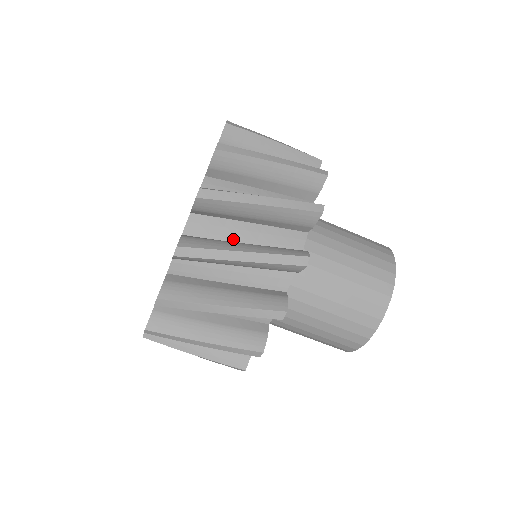
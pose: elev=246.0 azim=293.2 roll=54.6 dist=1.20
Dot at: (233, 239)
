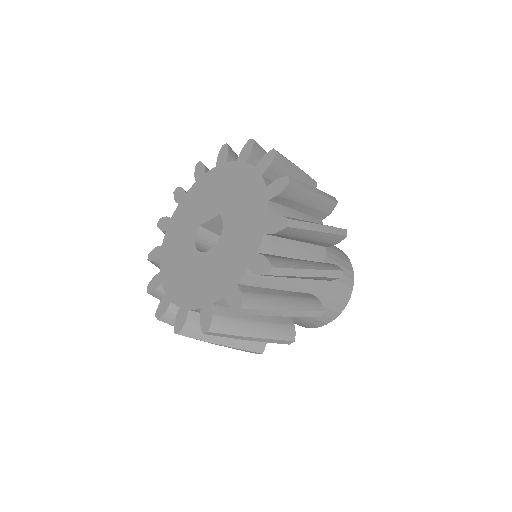
Dot at: (288, 255)
